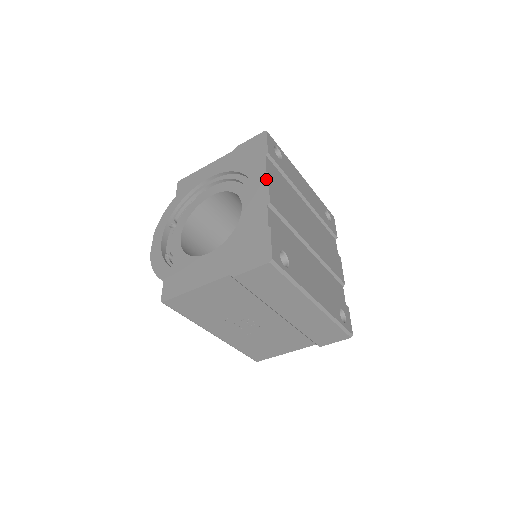
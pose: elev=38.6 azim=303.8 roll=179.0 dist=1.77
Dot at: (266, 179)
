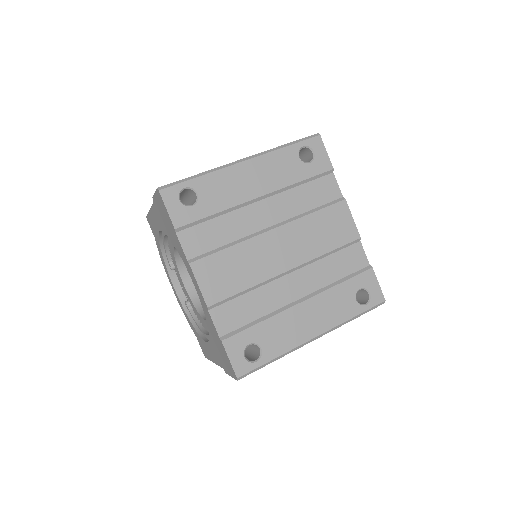
Dot at: (191, 272)
